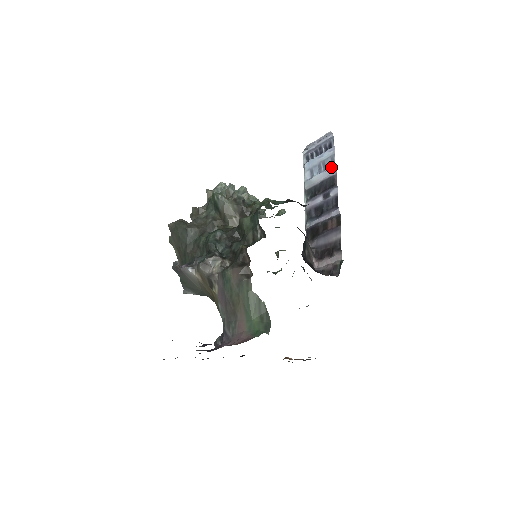
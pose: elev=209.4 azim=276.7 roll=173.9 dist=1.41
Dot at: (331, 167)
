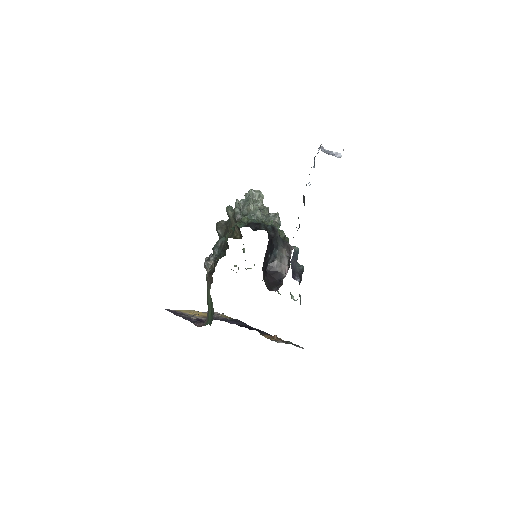
Dot at: (306, 184)
